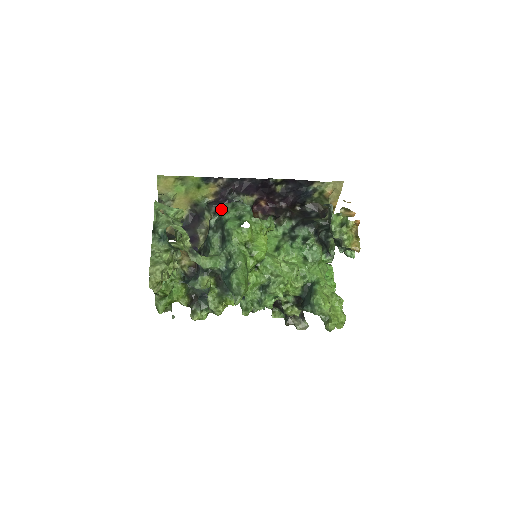
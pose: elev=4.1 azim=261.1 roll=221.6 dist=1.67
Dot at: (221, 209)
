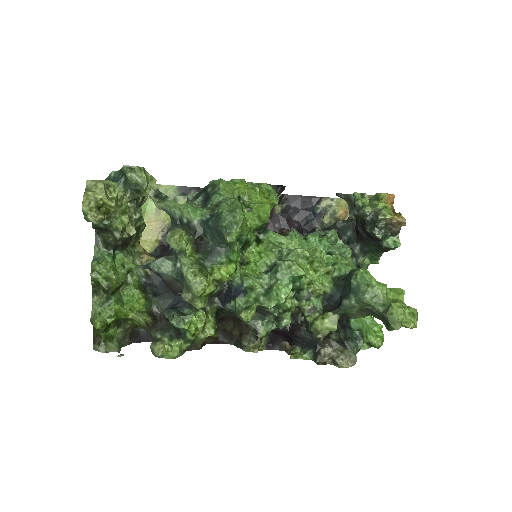
Dot at: occluded
